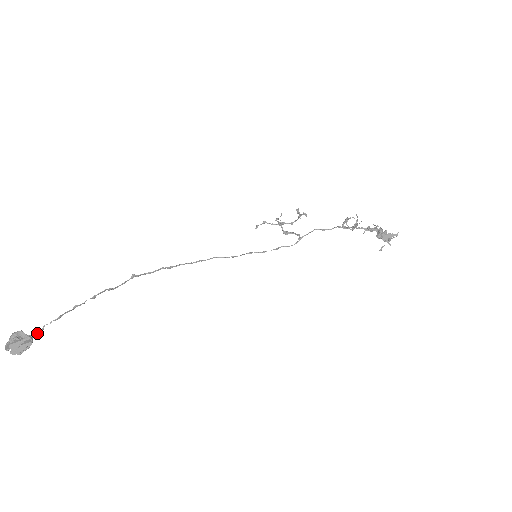
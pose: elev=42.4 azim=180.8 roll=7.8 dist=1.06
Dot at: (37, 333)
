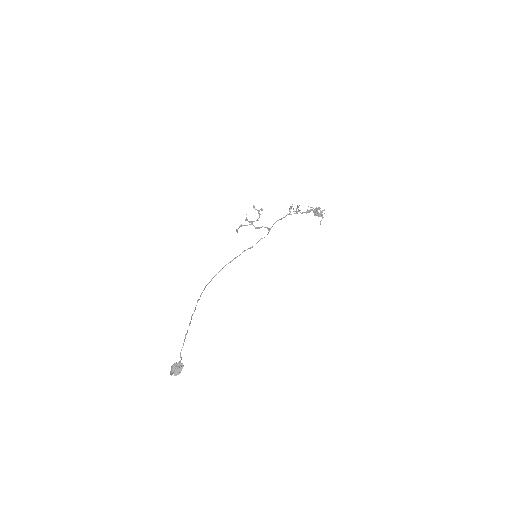
Dot at: (181, 359)
